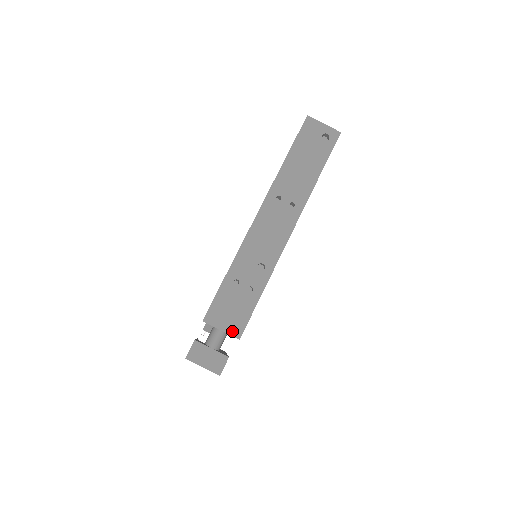
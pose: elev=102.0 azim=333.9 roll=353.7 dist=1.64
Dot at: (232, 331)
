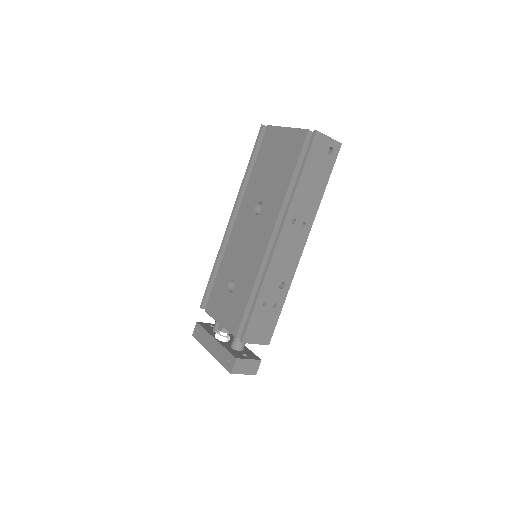
Dot at: (263, 342)
